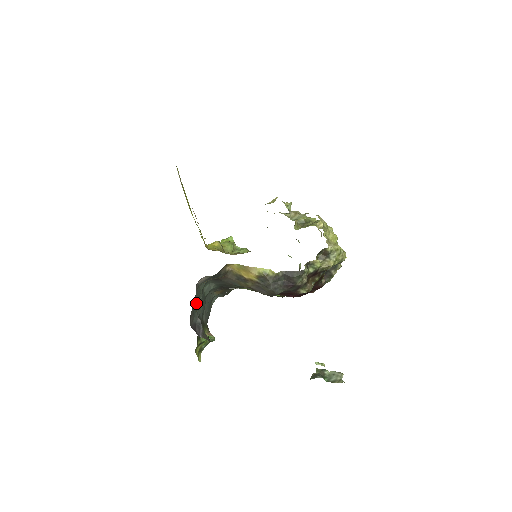
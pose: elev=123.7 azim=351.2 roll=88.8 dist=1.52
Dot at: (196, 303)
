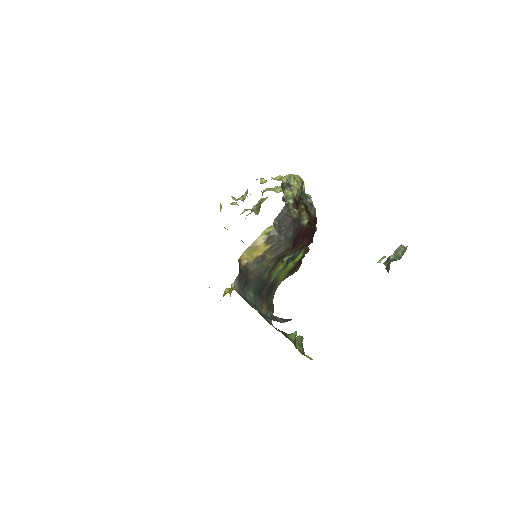
Dot at: (252, 307)
